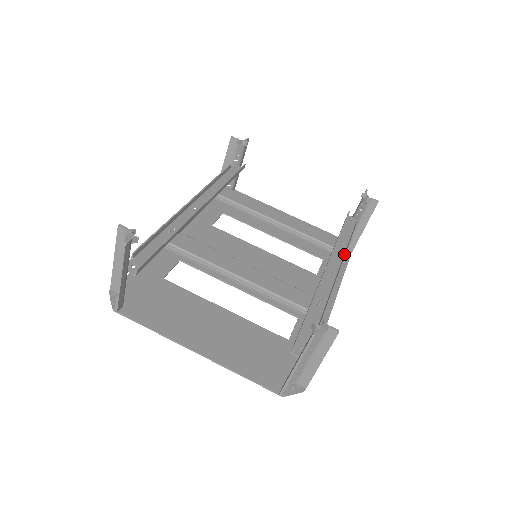
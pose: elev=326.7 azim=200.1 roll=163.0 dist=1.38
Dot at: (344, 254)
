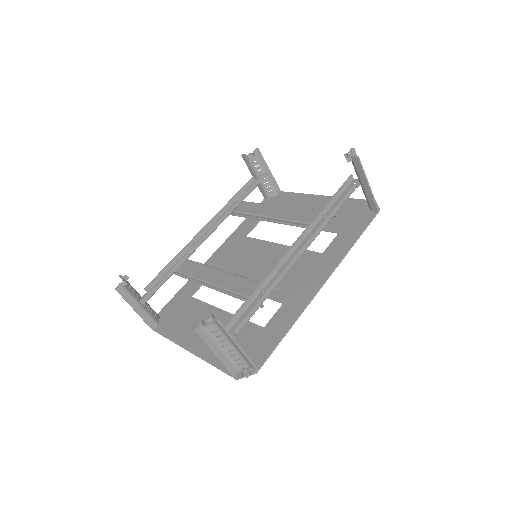
Dot at: (320, 229)
